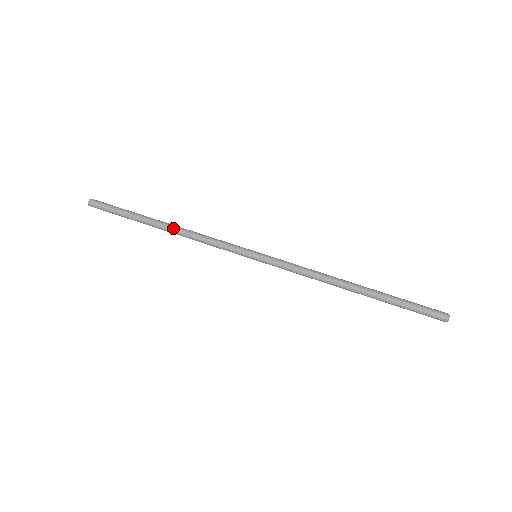
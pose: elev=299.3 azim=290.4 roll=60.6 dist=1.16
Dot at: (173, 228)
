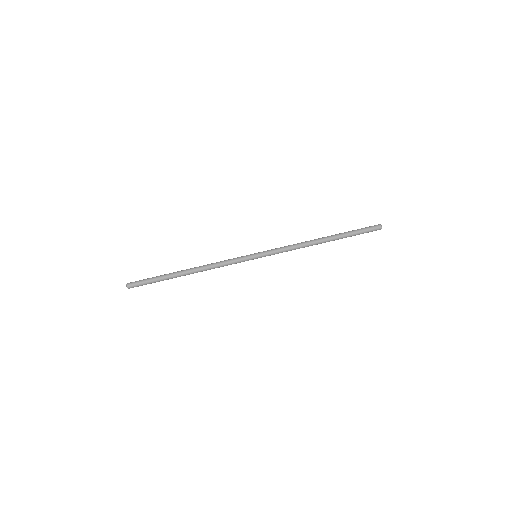
Dot at: occluded
